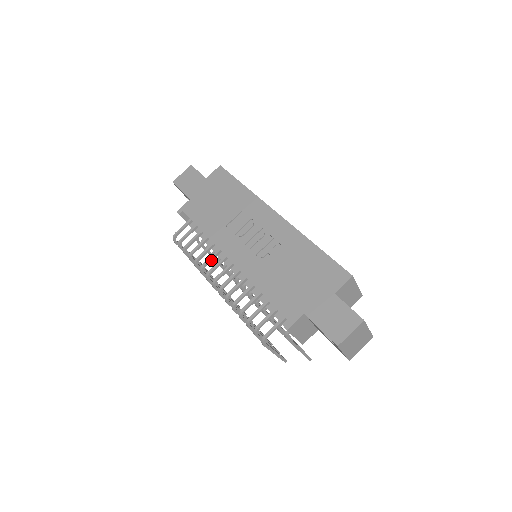
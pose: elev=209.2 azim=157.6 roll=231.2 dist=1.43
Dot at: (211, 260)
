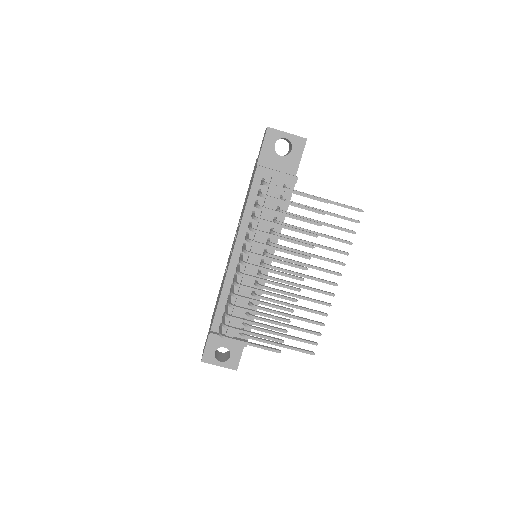
Dot at: (235, 279)
